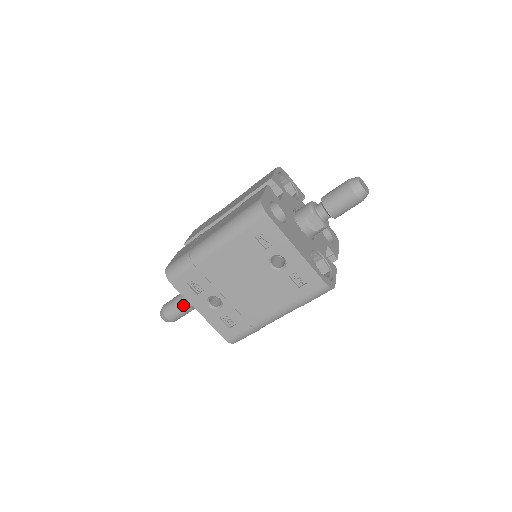
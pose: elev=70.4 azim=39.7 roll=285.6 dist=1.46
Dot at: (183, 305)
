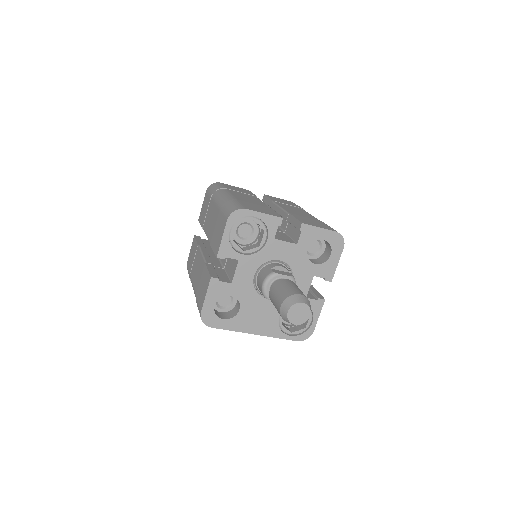
Dot at: occluded
